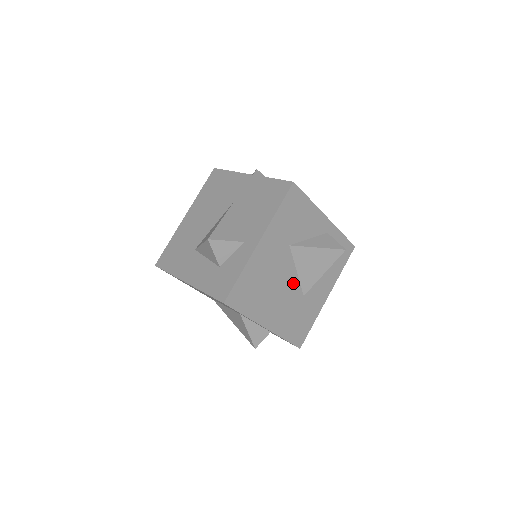
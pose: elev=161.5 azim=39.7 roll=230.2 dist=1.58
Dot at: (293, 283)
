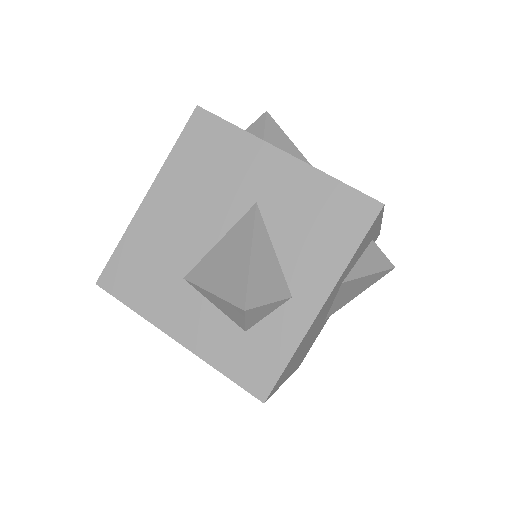
Dot at: (324, 317)
